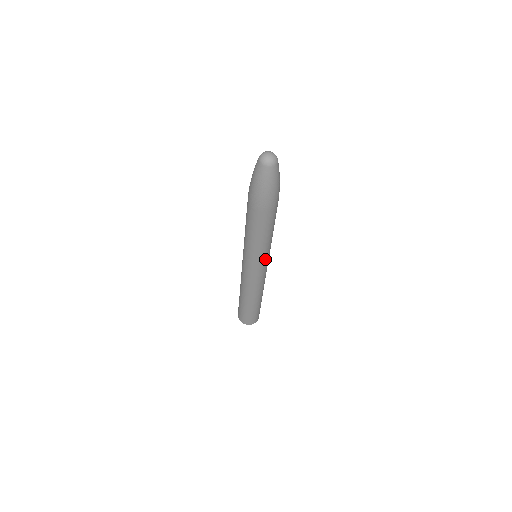
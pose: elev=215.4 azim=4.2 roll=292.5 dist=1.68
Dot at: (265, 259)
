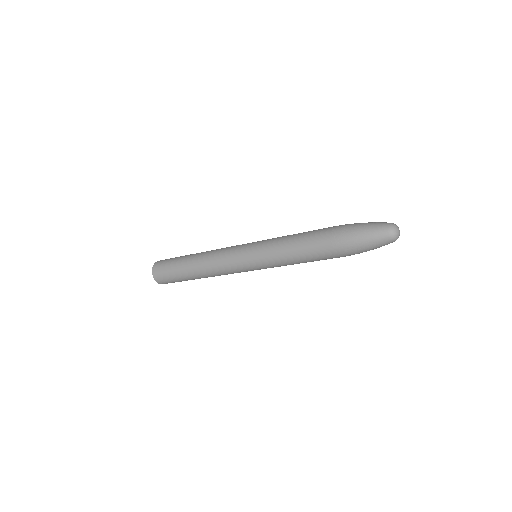
Dot at: occluded
